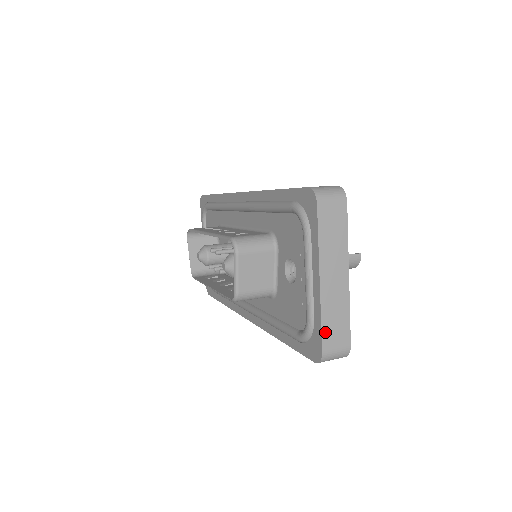
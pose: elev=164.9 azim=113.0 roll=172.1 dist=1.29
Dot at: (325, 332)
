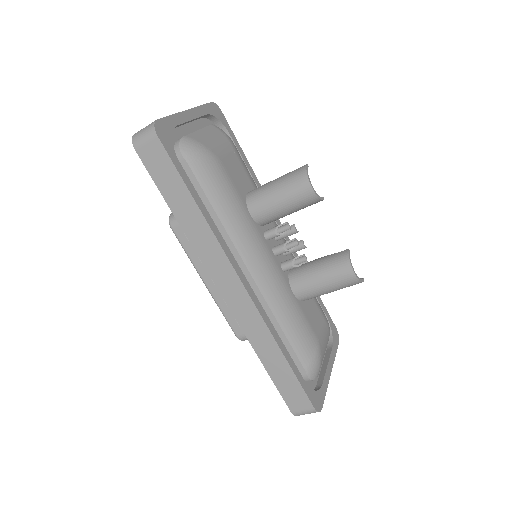
Dot at: occluded
